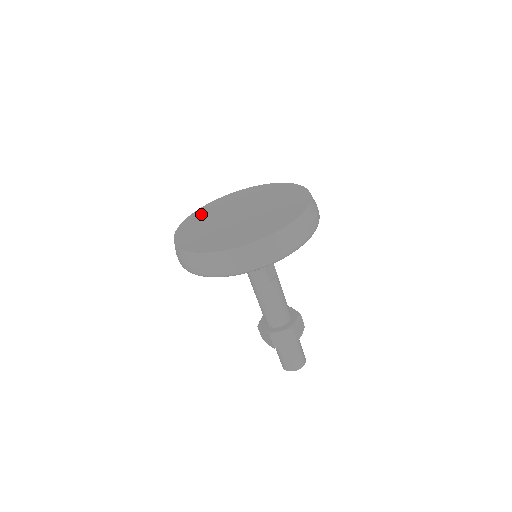
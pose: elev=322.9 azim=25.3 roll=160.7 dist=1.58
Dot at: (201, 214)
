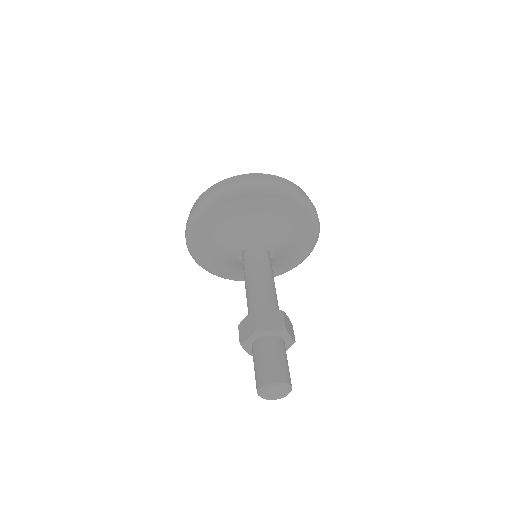
Dot at: occluded
